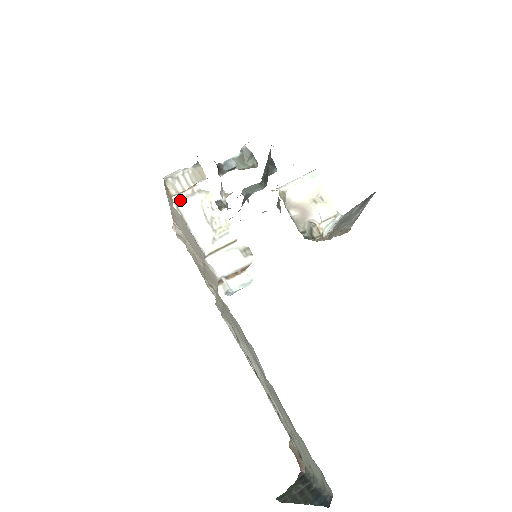
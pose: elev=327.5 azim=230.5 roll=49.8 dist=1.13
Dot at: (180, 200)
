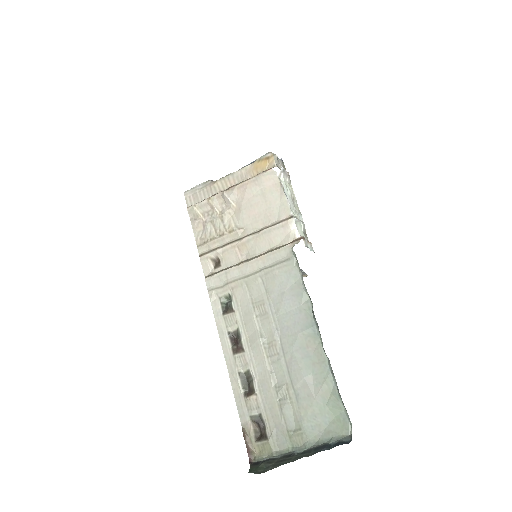
Dot at: (283, 172)
